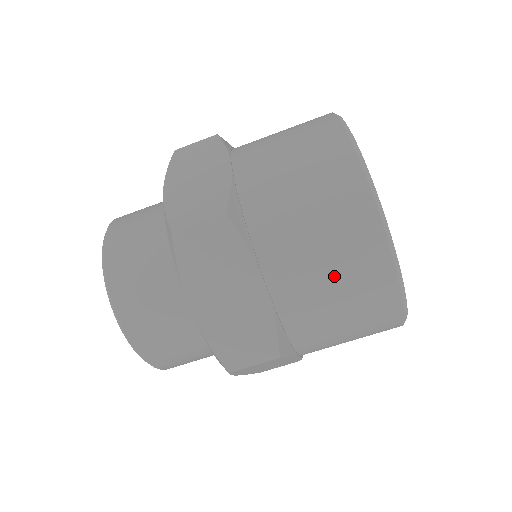
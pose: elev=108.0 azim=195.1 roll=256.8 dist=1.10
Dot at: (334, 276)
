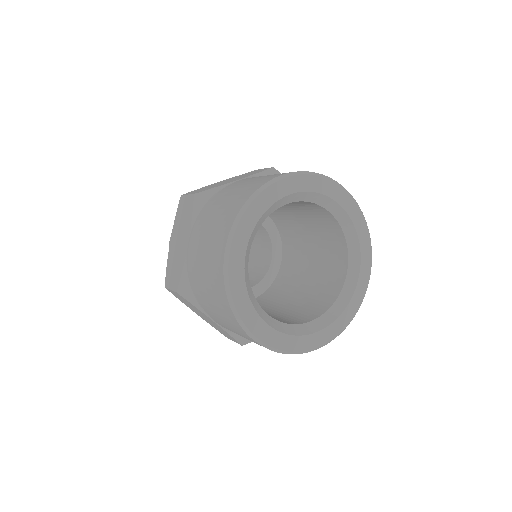
Dot at: (240, 335)
